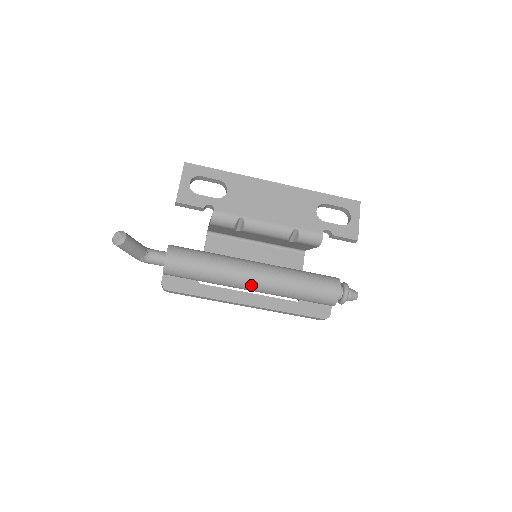
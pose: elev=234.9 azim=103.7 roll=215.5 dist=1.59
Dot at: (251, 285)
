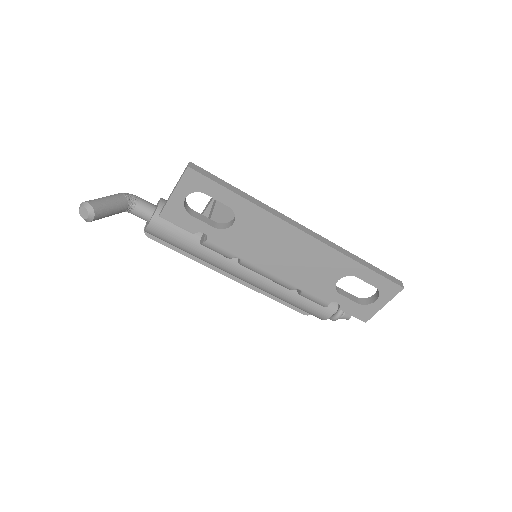
Dot at: (237, 277)
